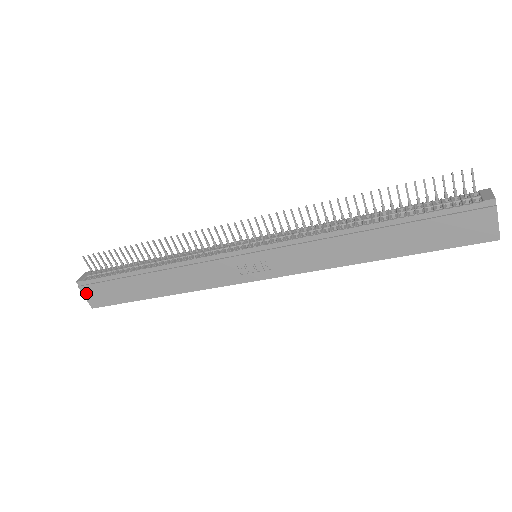
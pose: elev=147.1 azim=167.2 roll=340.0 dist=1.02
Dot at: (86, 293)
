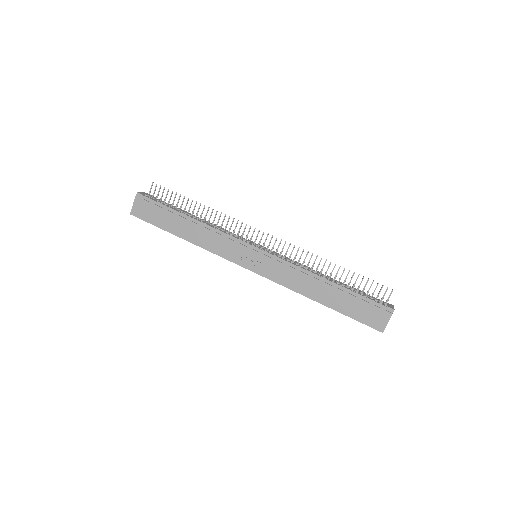
Dot at: (137, 203)
